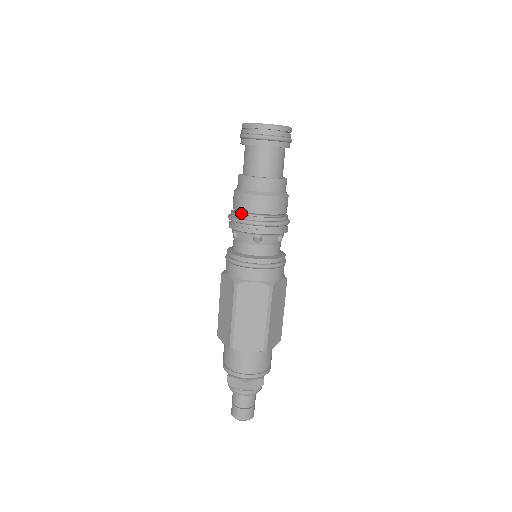
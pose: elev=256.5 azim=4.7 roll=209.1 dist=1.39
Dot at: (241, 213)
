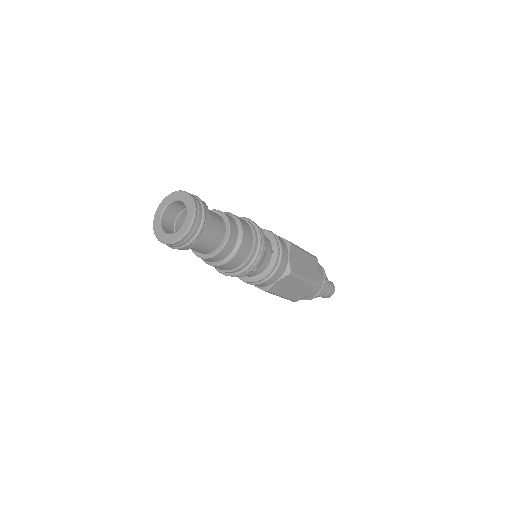
Dot at: occluded
